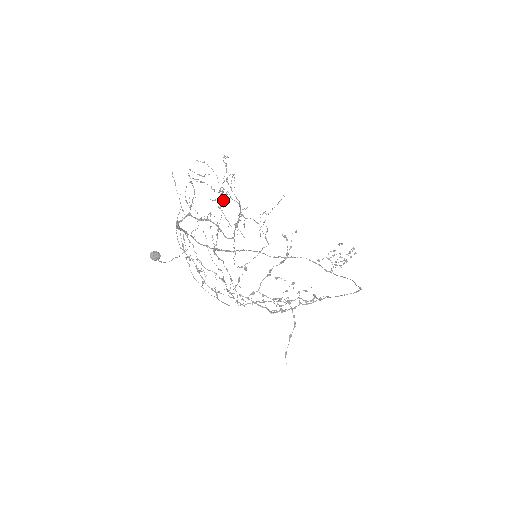
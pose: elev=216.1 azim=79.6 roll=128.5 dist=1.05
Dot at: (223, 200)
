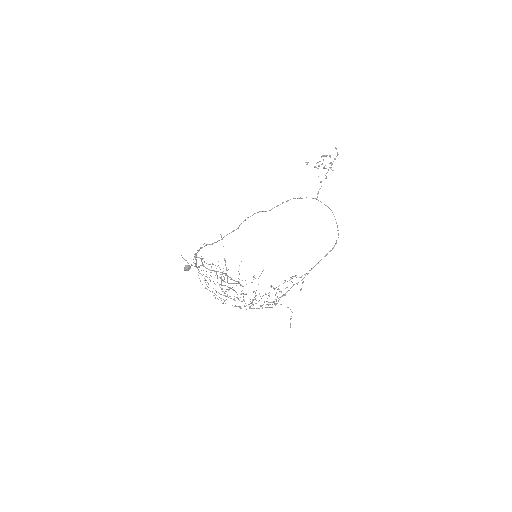
Dot at: (221, 237)
